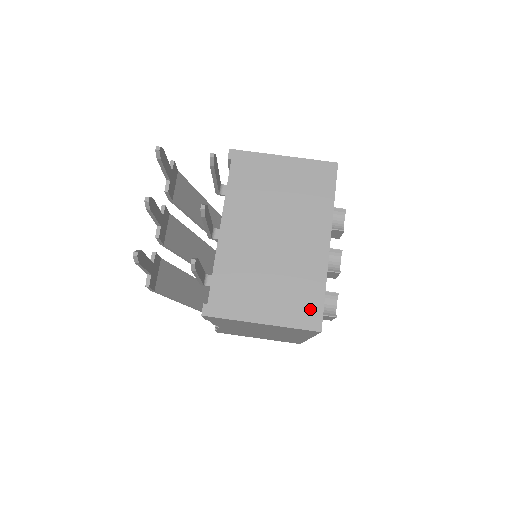
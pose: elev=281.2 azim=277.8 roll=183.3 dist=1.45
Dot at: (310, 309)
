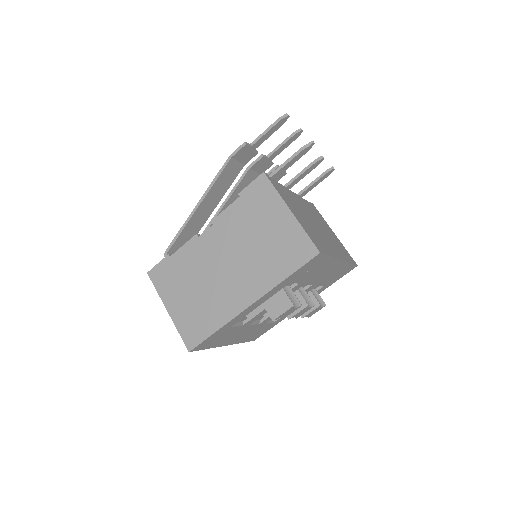
Dot at: (319, 245)
